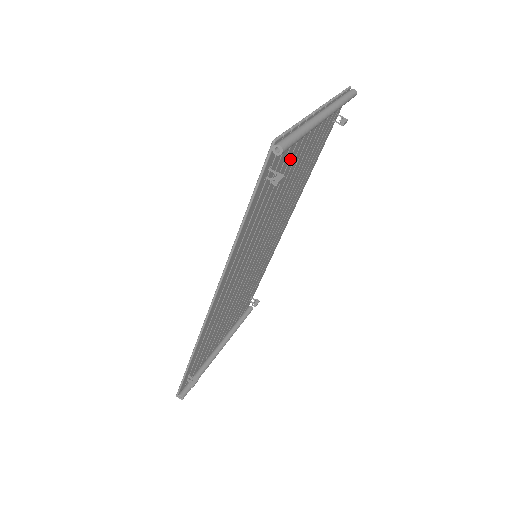
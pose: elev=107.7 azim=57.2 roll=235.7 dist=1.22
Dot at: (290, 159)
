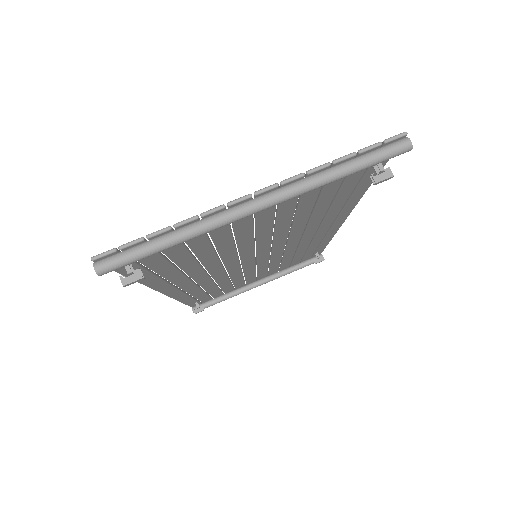
Dot at: (210, 233)
